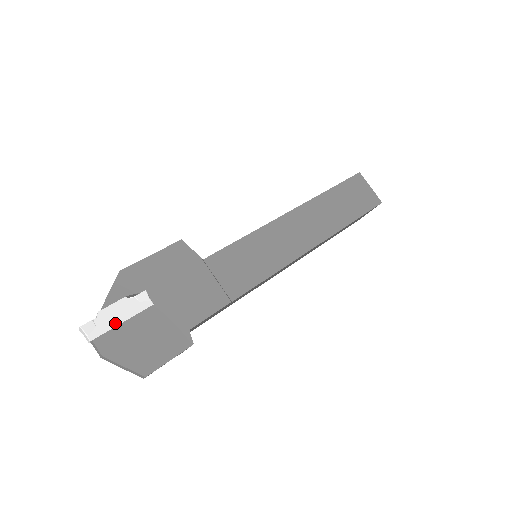
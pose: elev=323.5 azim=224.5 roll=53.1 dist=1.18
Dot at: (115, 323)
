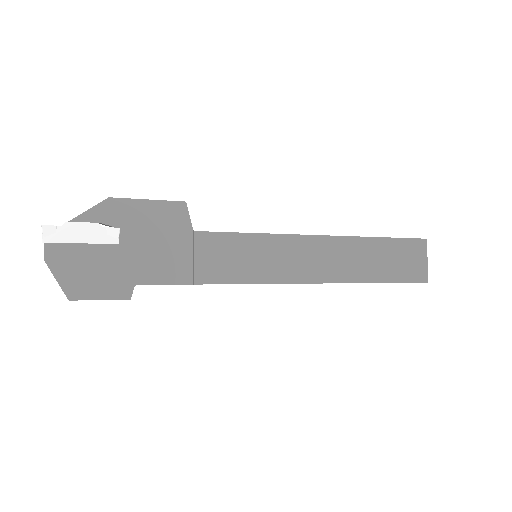
Dot at: (74, 240)
